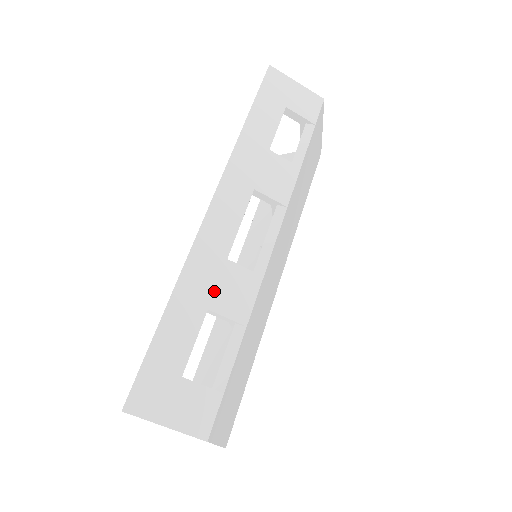
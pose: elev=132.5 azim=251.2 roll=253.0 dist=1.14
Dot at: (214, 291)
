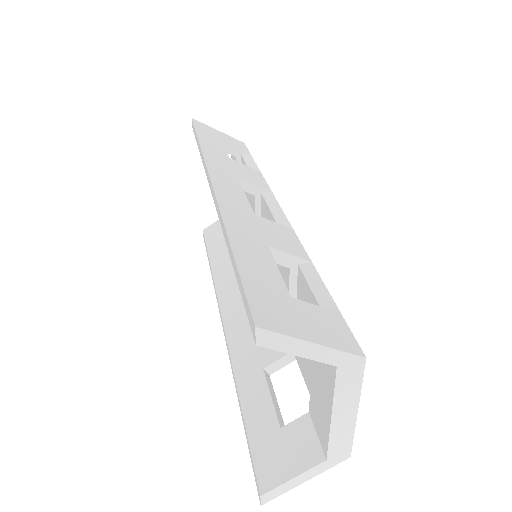
Dot at: (262, 234)
